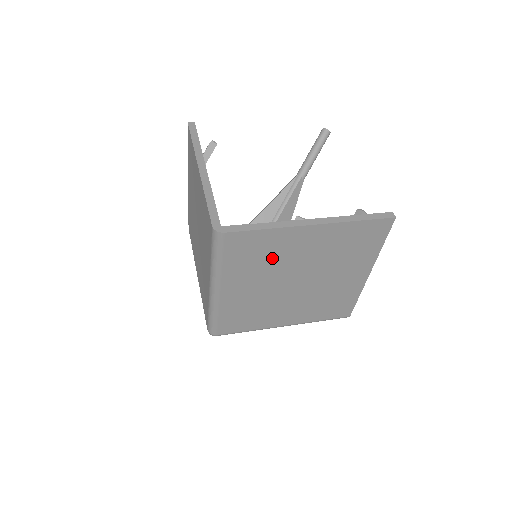
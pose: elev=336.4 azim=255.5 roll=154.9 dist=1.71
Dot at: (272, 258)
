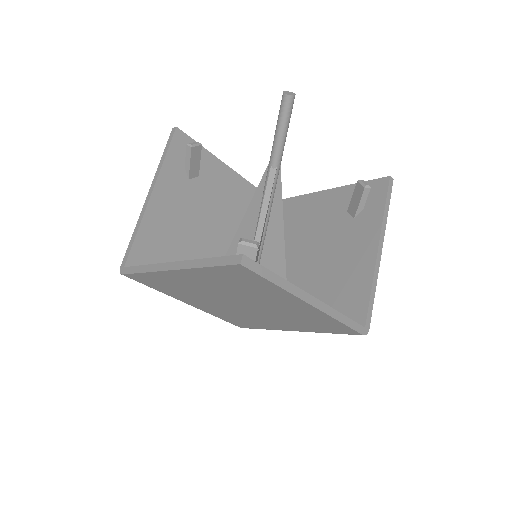
Dot at: (185, 289)
